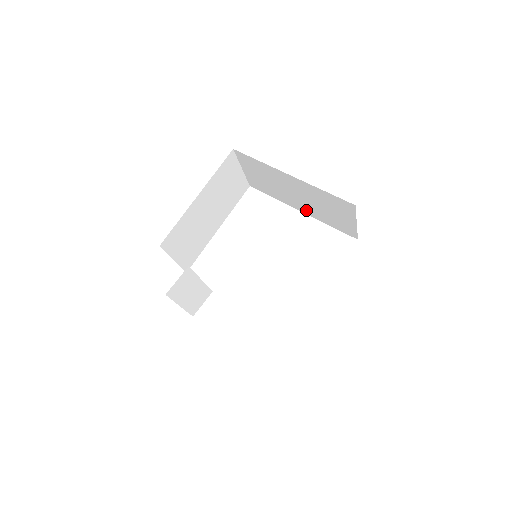
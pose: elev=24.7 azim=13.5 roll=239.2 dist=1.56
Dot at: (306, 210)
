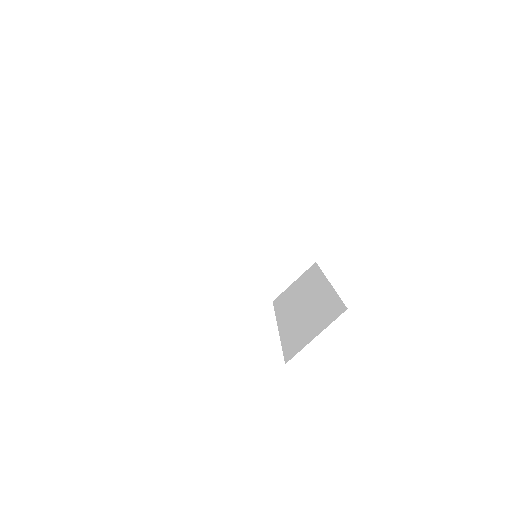
Dot at: (242, 259)
